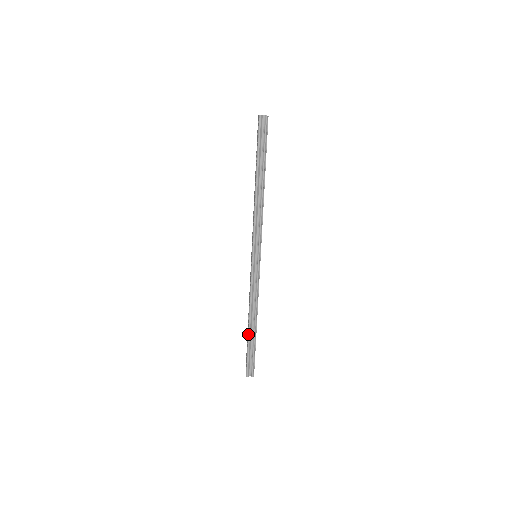
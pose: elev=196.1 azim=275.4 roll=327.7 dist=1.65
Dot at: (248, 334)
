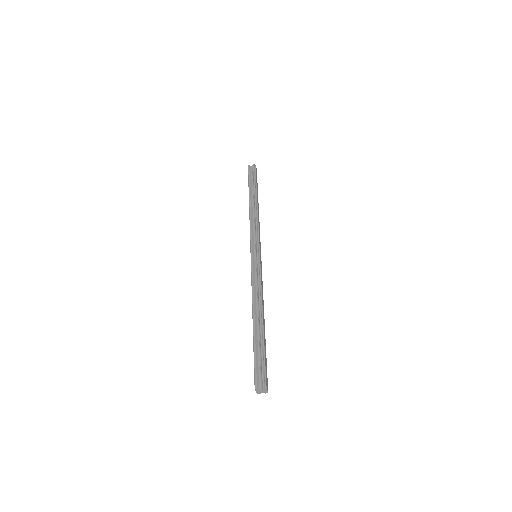
Dot at: (253, 330)
